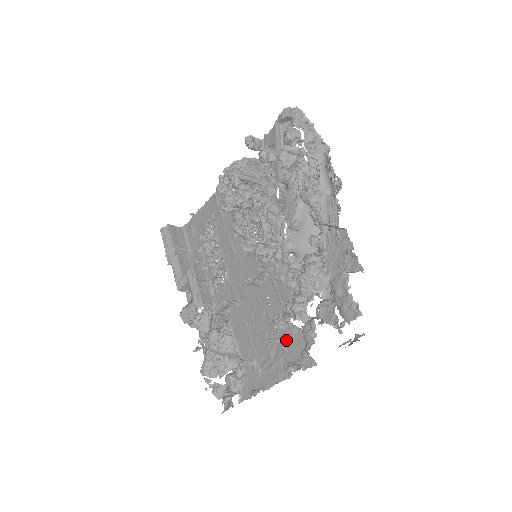
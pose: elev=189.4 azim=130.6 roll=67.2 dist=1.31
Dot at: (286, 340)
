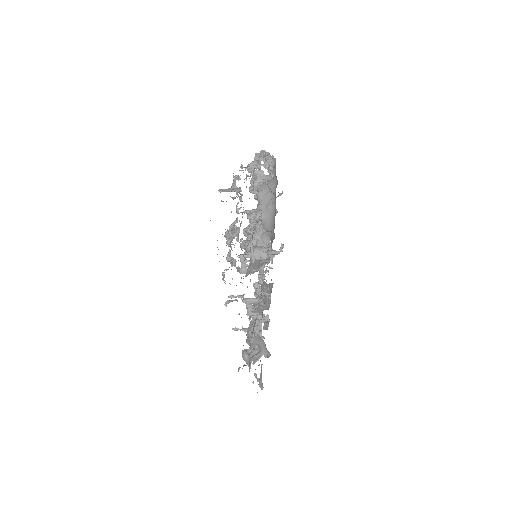
Dot at: occluded
